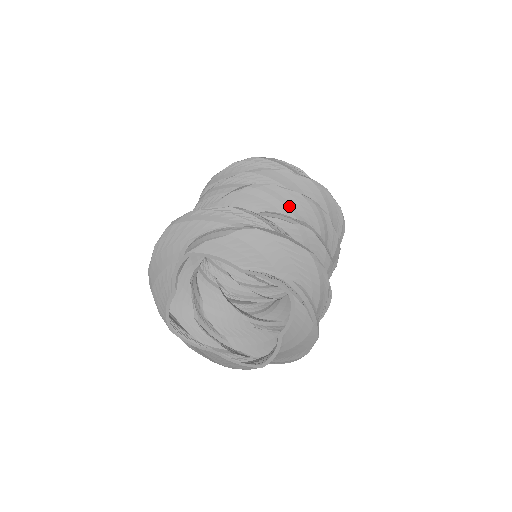
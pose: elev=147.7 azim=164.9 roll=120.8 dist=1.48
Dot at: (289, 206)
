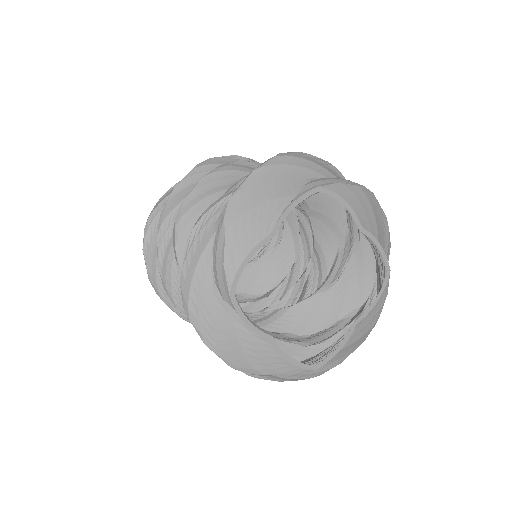
Dot at: occluded
